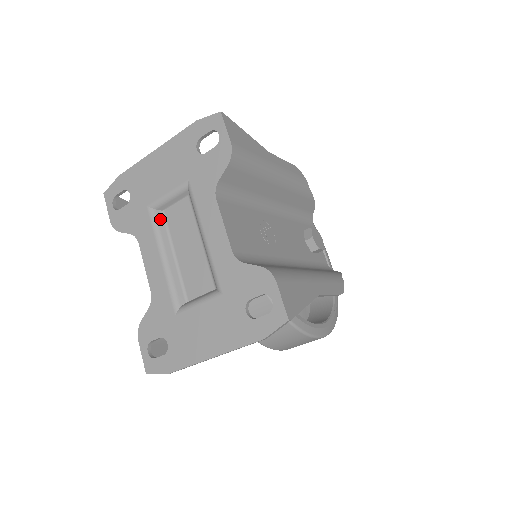
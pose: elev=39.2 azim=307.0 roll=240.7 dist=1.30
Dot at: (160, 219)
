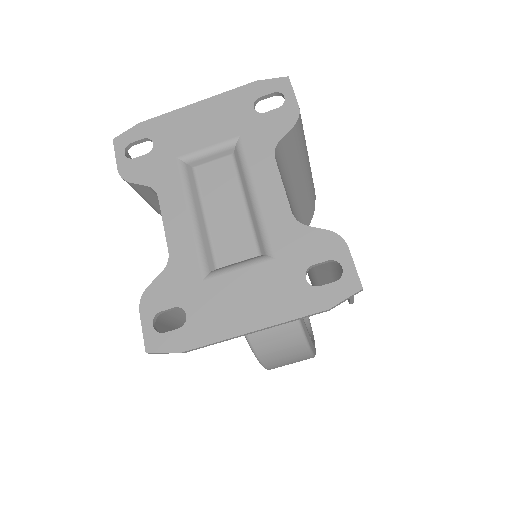
Dot at: (191, 175)
